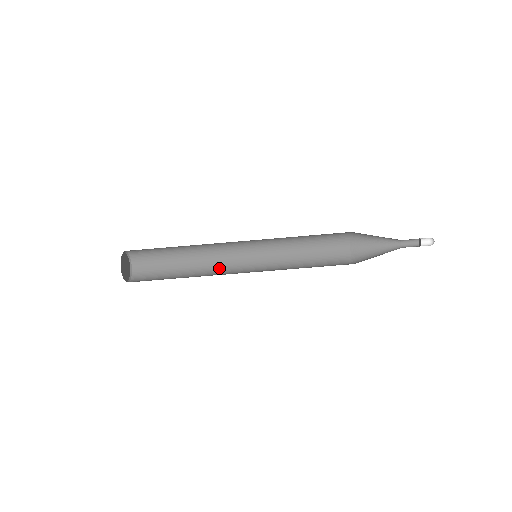
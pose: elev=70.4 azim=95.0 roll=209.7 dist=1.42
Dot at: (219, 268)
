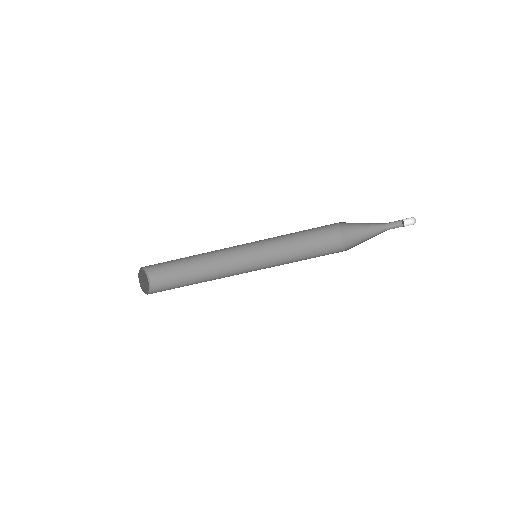
Dot at: occluded
